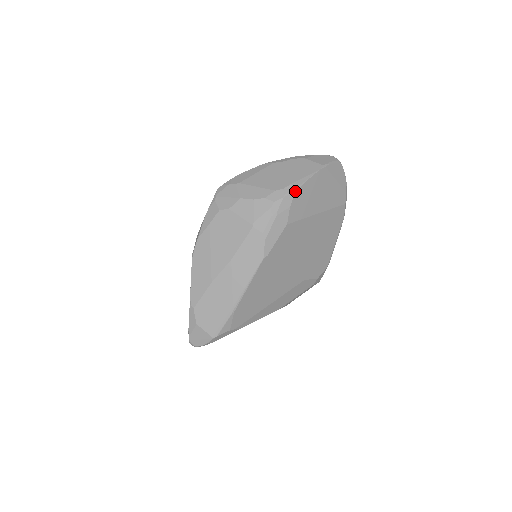
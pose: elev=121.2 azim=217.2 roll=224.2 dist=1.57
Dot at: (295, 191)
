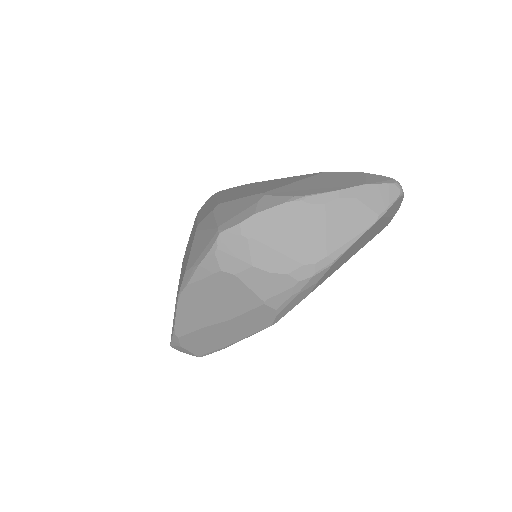
Dot at: (331, 266)
